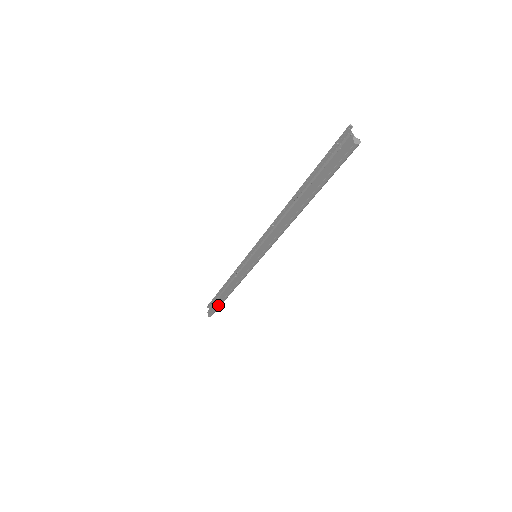
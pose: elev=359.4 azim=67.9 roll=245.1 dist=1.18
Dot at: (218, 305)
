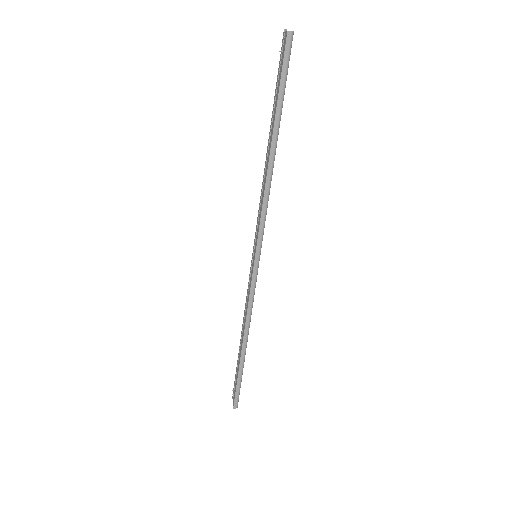
Dot at: (238, 374)
